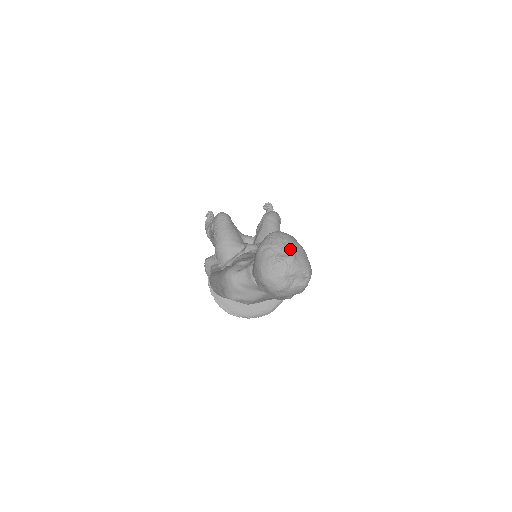
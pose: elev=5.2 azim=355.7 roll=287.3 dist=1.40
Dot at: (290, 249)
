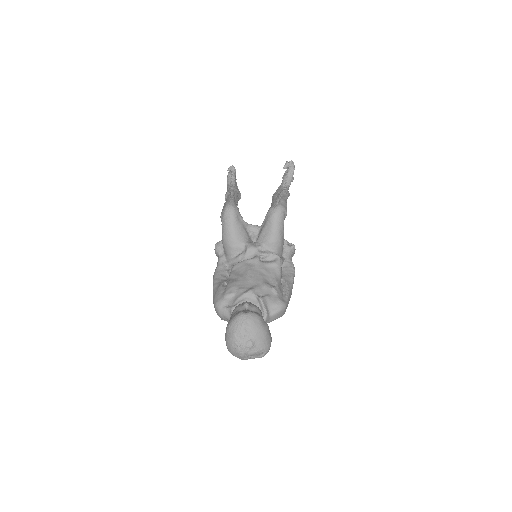
Dot at: (250, 336)
